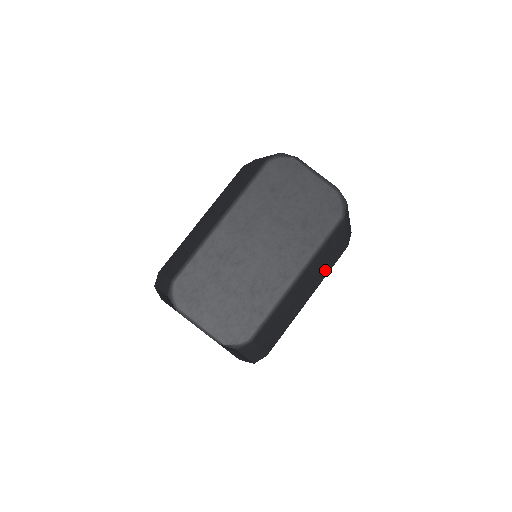
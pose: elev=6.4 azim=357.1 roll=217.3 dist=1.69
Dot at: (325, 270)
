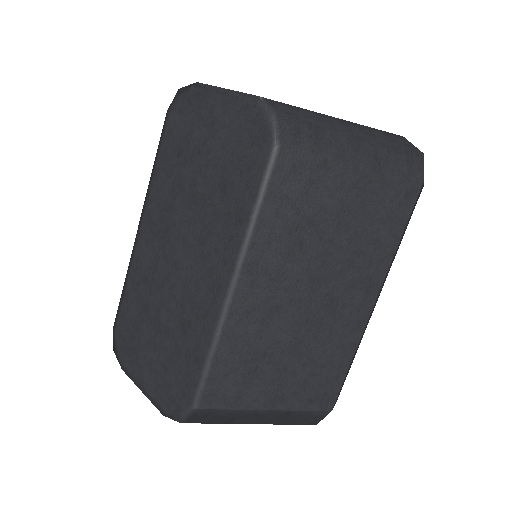
Dot at: (369, 246)
